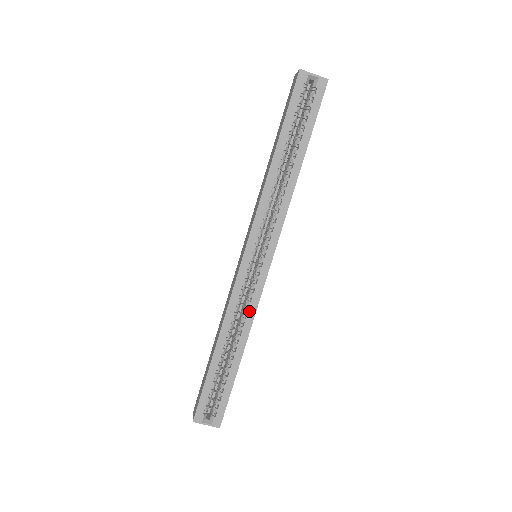
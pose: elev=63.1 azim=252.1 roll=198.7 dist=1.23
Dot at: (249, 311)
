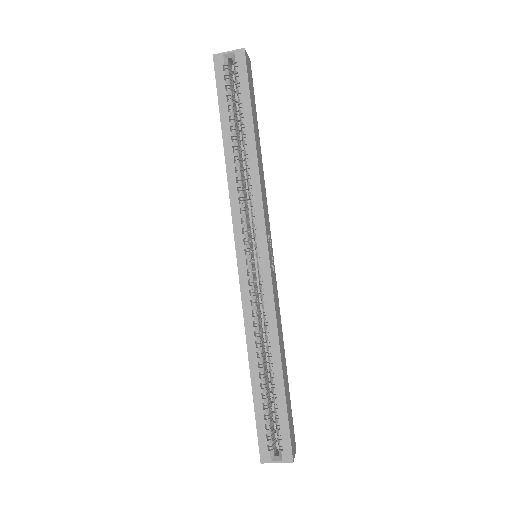
Dot at: (268, 316)
